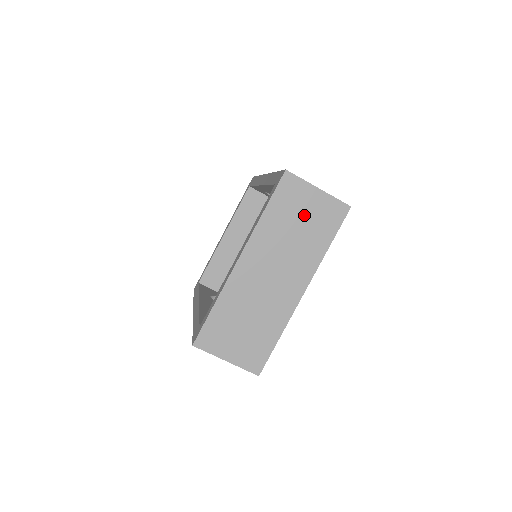
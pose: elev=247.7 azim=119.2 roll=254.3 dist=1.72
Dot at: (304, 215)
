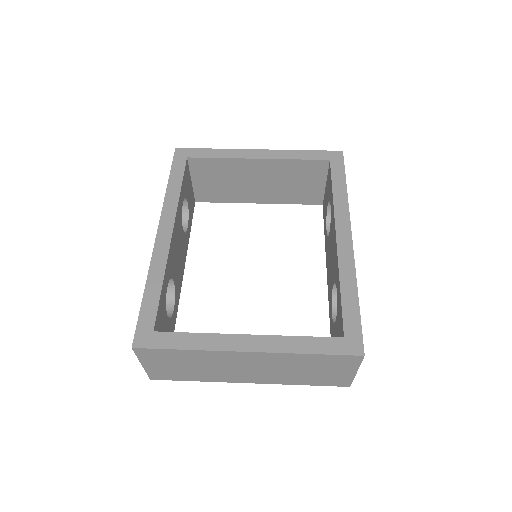
Dot at: (324, 371)
